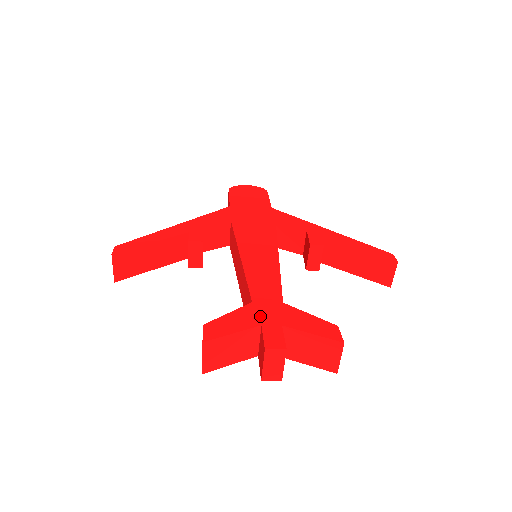
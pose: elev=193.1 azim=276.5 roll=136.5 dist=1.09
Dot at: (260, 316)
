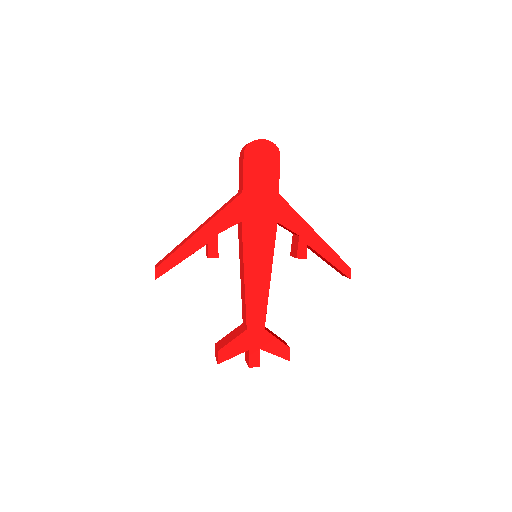
Dot at: (250, 342)
